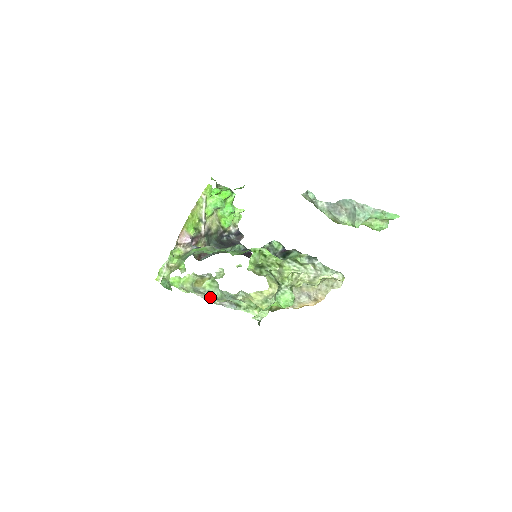
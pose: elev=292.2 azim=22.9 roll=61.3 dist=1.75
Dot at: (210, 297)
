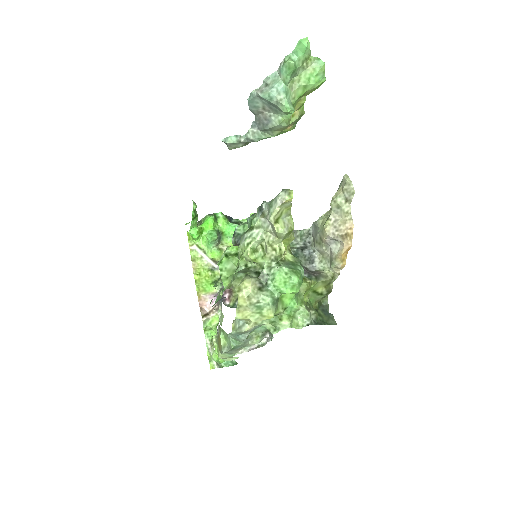
Dot at: occluded
